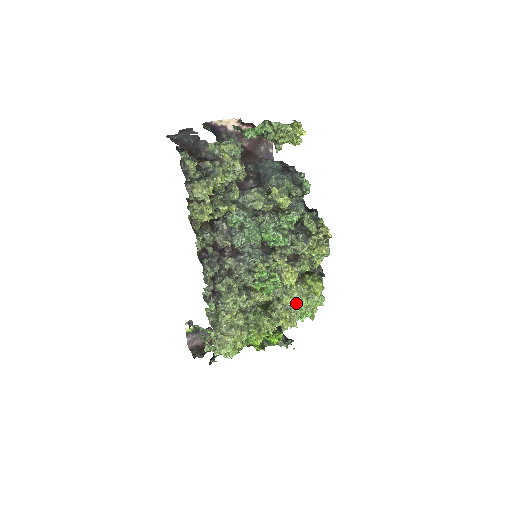
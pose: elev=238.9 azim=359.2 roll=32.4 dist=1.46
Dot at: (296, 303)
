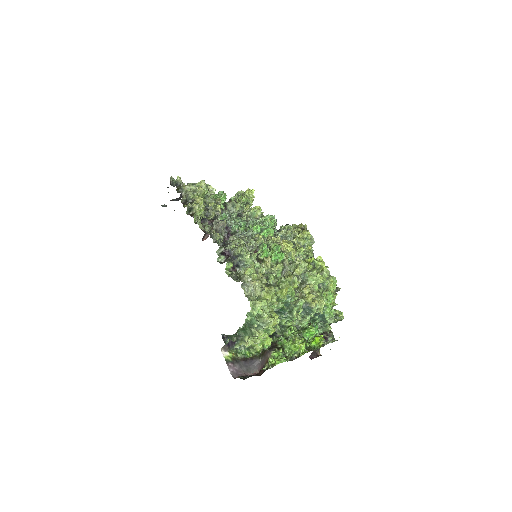
Dot at: (309, 277)
